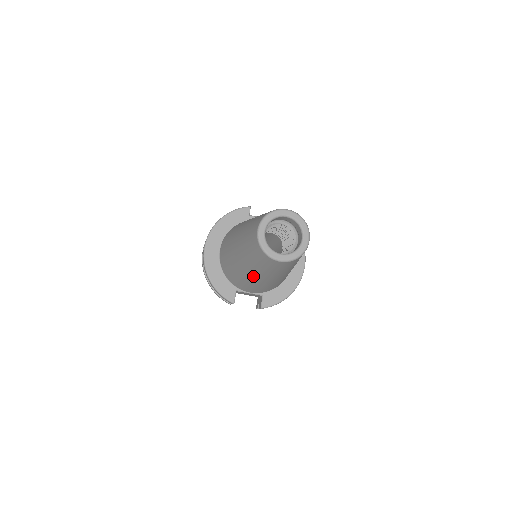
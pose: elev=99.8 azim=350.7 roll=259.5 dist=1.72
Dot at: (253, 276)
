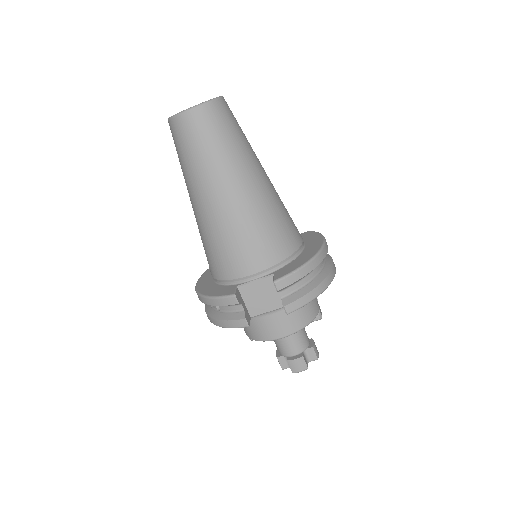
Dot at: (211, 201)
